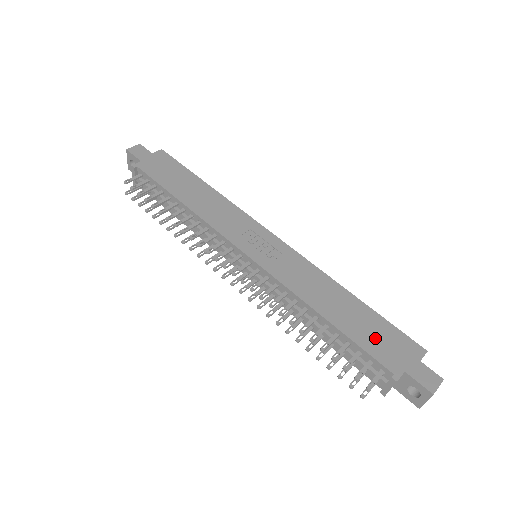
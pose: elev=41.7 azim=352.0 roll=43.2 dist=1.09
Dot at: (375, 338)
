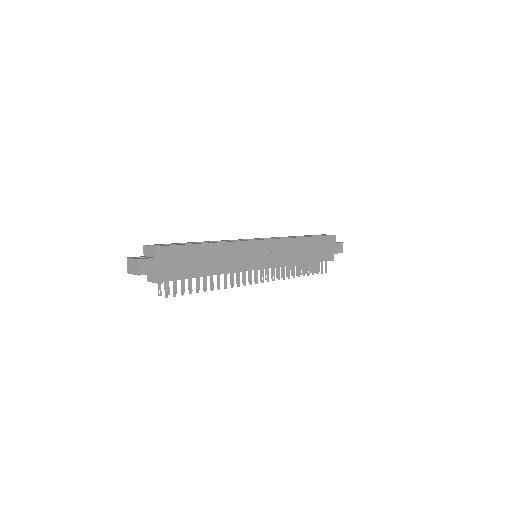
Dot at: (322, 250)
